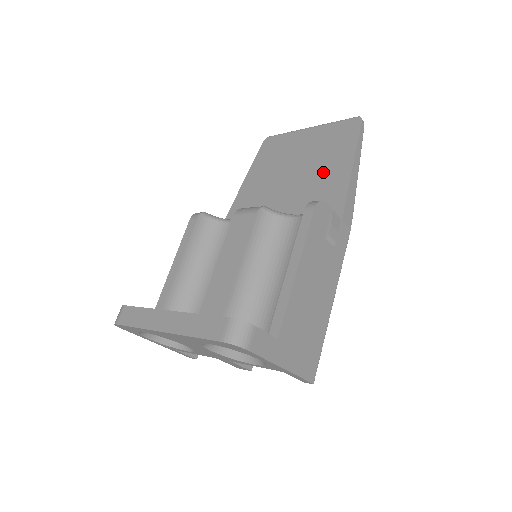
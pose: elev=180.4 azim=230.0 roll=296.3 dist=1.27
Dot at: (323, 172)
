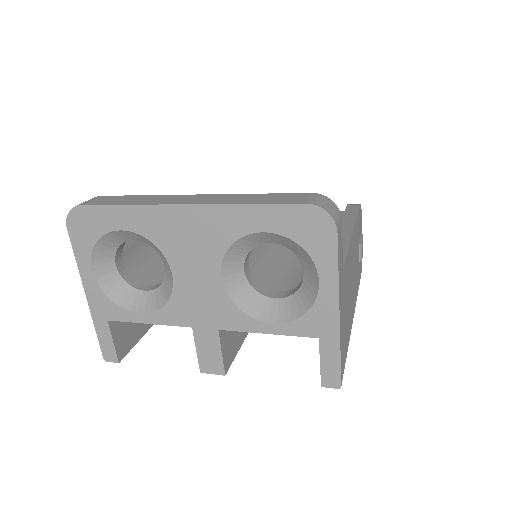
Dot at: occluded
